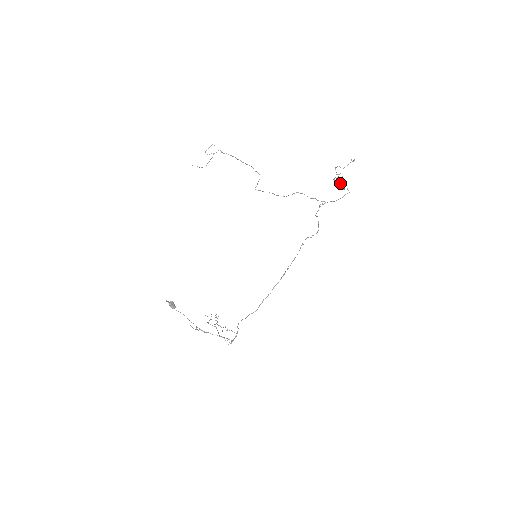
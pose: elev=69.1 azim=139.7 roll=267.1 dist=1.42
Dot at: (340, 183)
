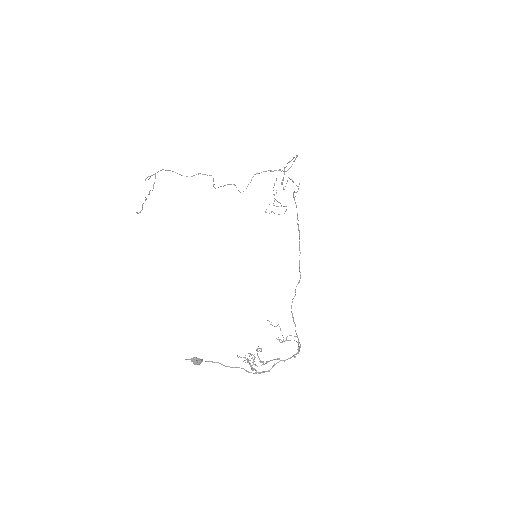
Dot at: occluded
